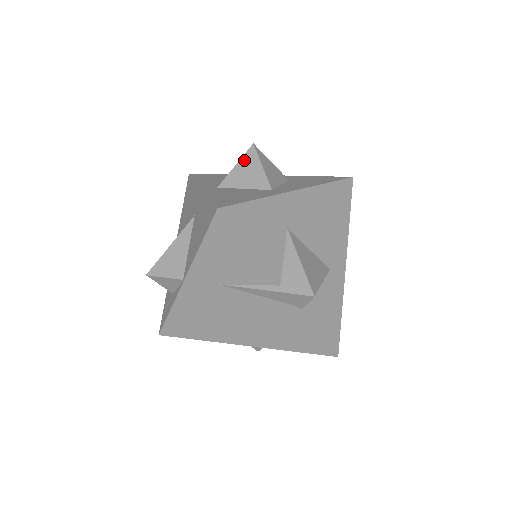
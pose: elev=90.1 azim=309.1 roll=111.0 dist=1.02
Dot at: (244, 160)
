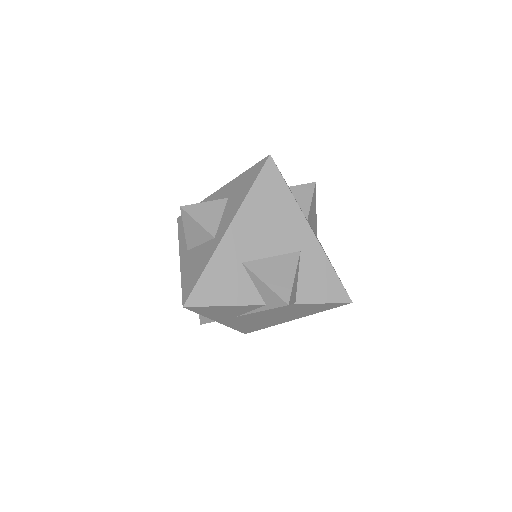
Dot at: (185, 223)
